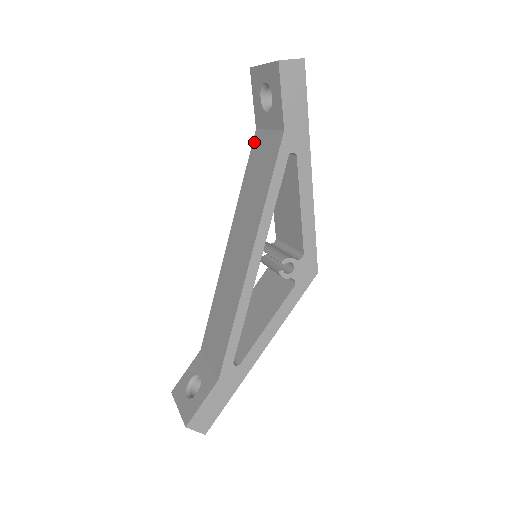
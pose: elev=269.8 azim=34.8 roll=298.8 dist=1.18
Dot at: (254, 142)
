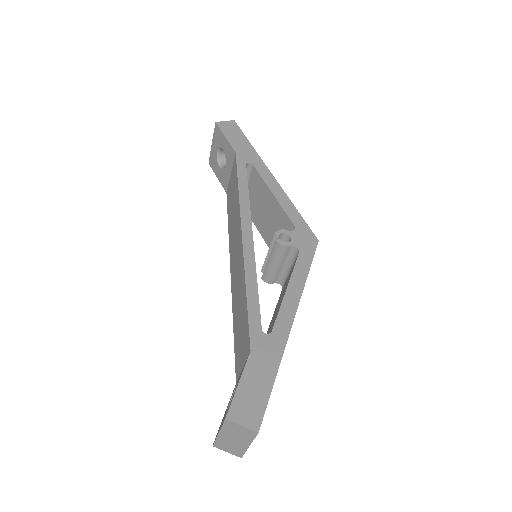
Dot at: (227, 198)
